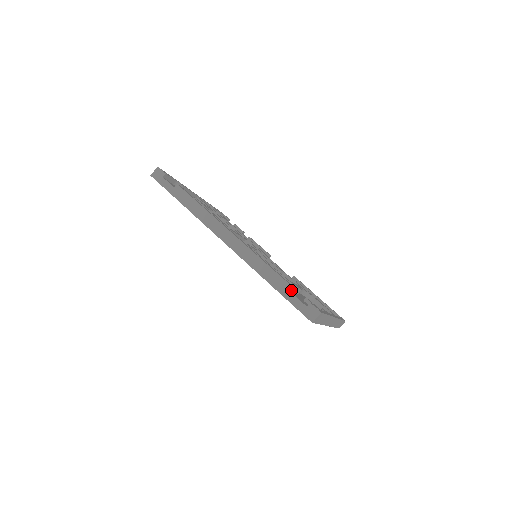
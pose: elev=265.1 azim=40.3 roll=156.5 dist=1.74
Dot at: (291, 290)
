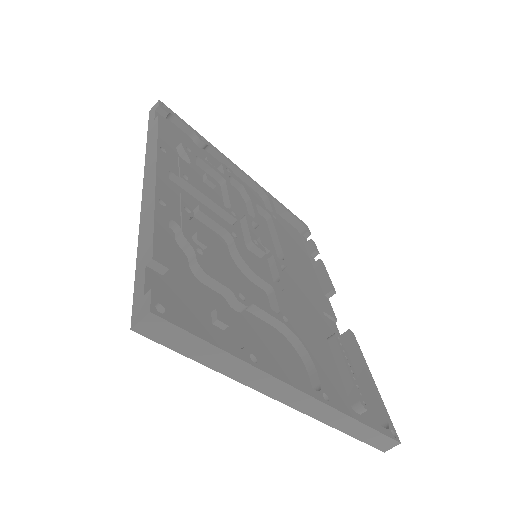
Dot at: (148, 260)
